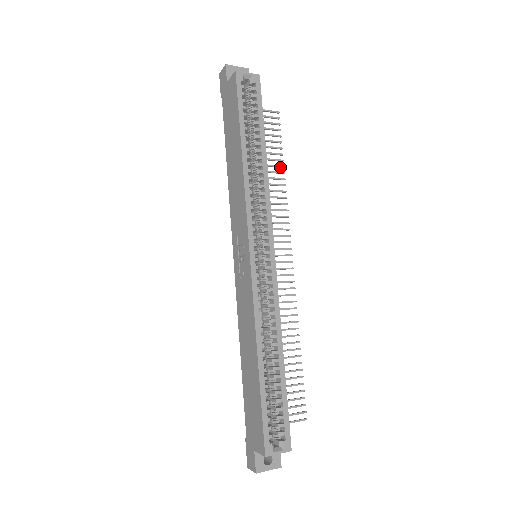
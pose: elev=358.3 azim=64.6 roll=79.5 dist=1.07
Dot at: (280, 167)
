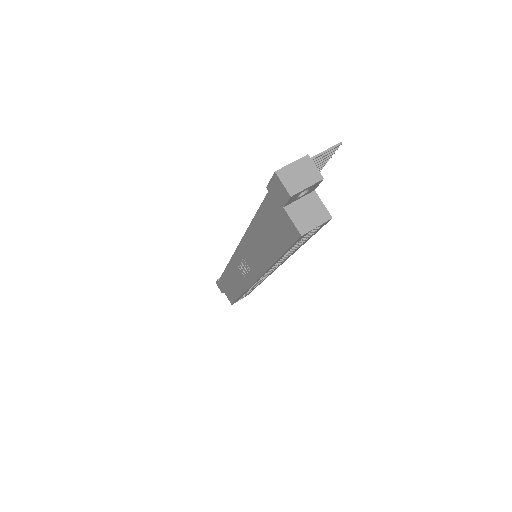
Dot at: occluded
